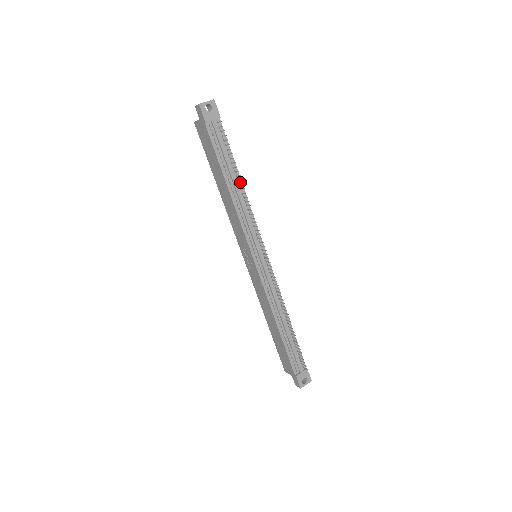
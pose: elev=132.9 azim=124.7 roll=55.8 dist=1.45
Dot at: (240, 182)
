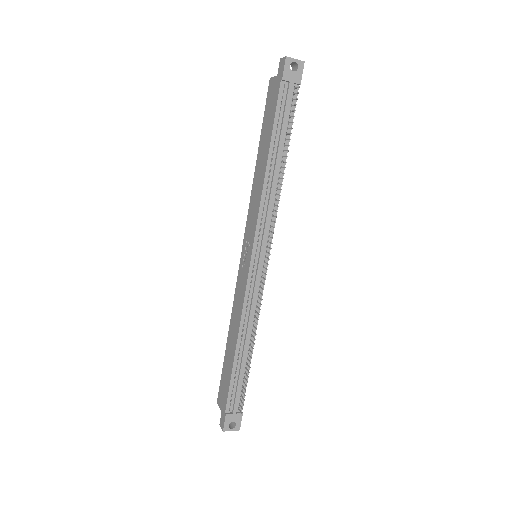
Dot at: (283, 165)
